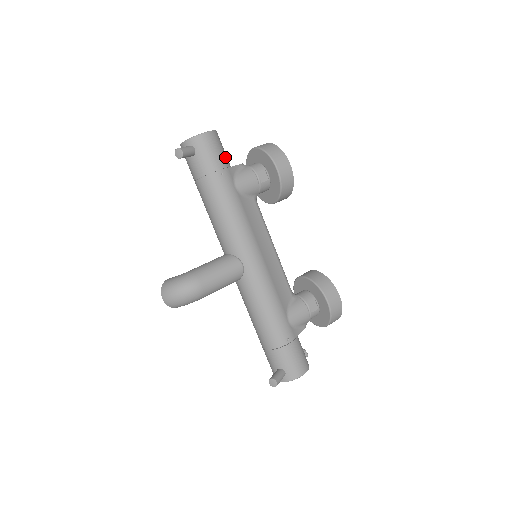
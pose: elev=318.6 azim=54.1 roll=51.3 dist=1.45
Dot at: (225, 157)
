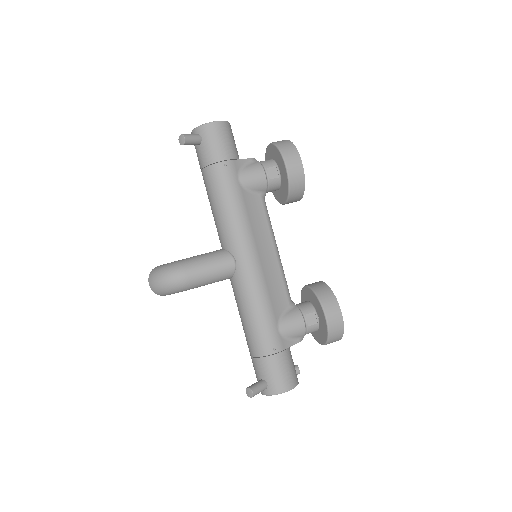
Dot at: (233, 149)
